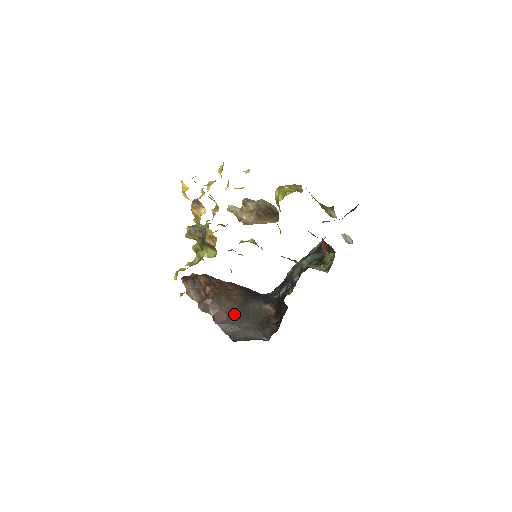
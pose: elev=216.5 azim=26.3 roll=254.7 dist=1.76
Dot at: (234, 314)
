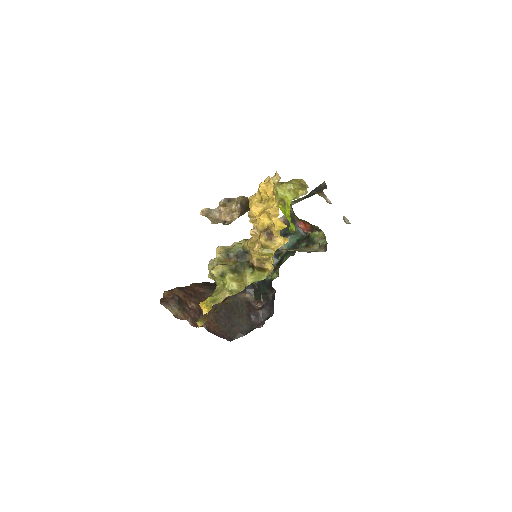
Dot at: (222, 316)
